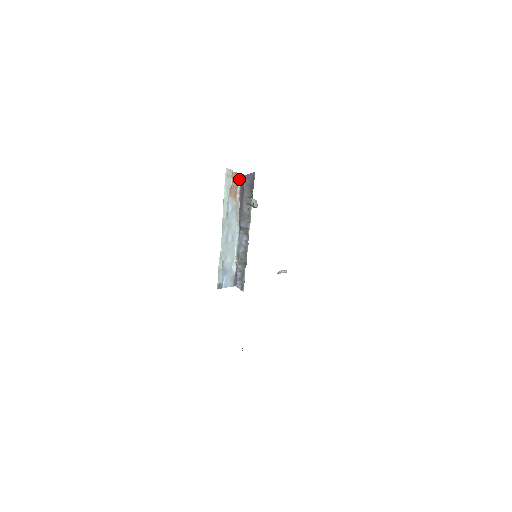
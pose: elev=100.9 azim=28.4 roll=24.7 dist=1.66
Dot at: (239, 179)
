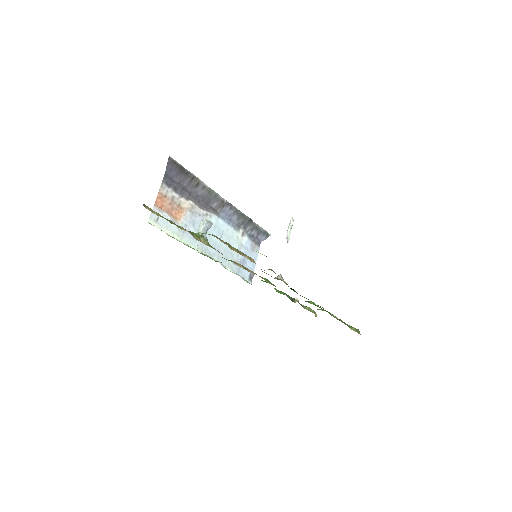
Dot at: (166, 189)
